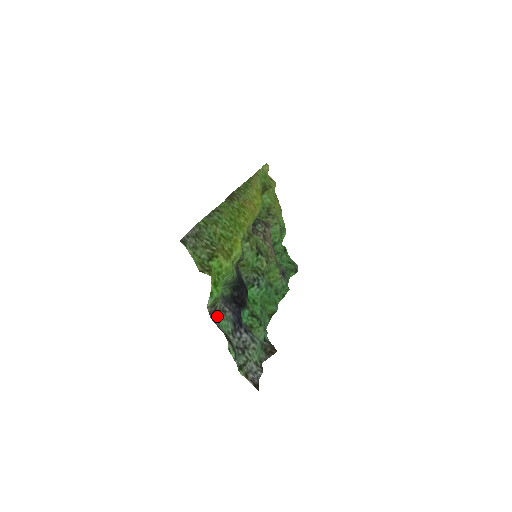
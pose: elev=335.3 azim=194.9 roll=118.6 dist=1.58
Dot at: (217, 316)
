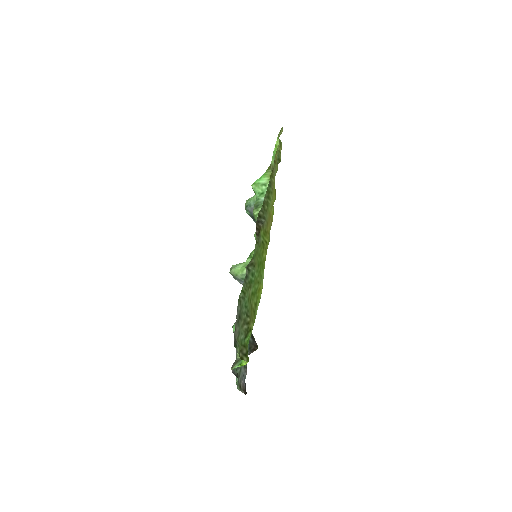
Dot at: occluded
